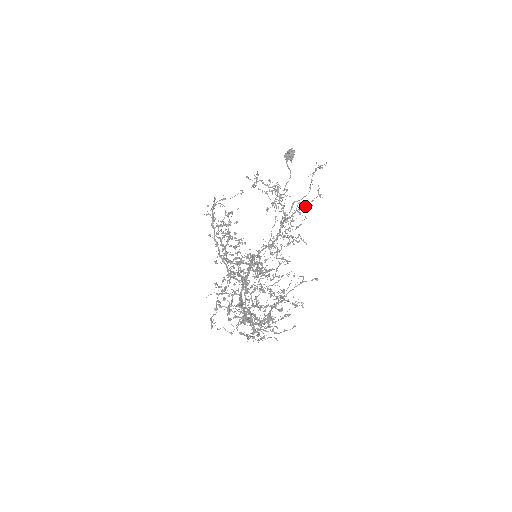
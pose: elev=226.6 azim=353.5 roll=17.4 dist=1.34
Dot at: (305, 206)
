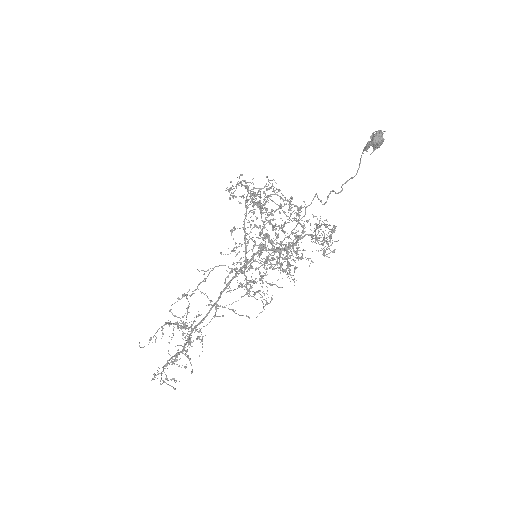
Dot at: (325, 241)
